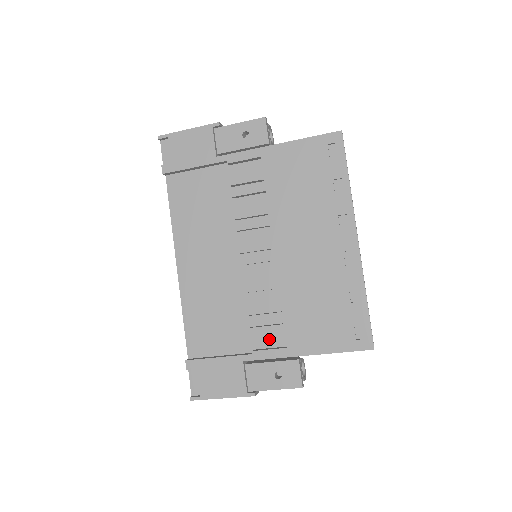
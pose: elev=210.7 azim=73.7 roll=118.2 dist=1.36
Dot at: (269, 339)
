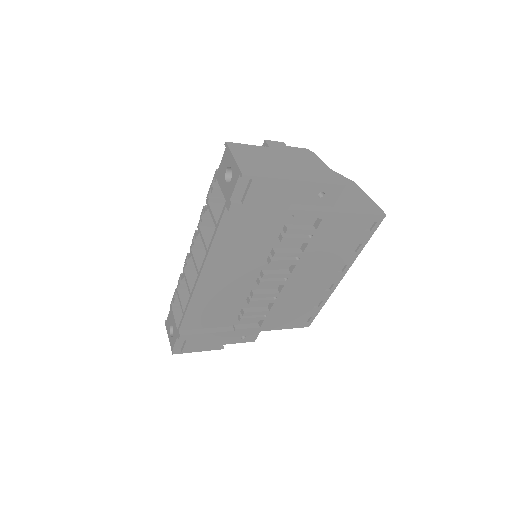
Dot at: occluded
